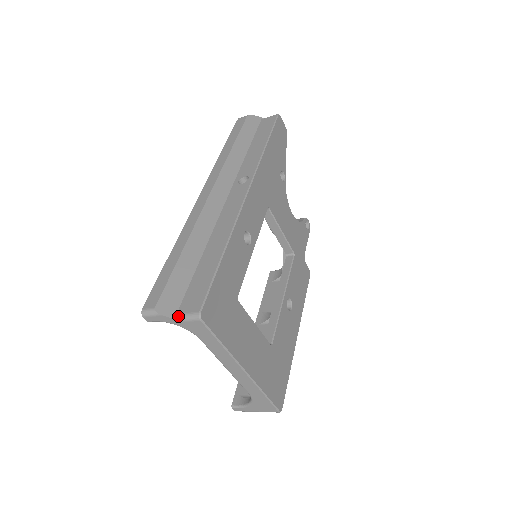
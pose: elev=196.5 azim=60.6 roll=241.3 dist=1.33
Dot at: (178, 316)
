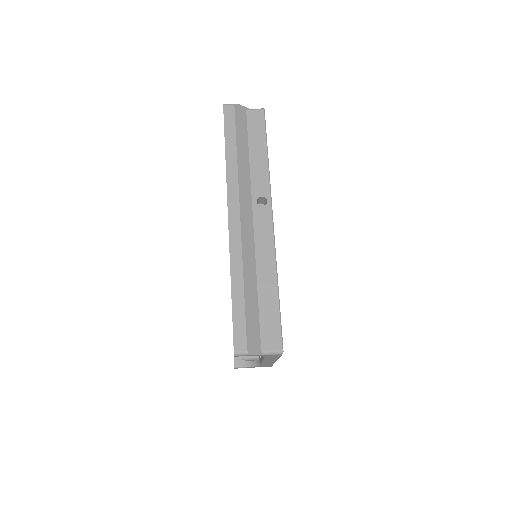
Dot at: (263, 352)
